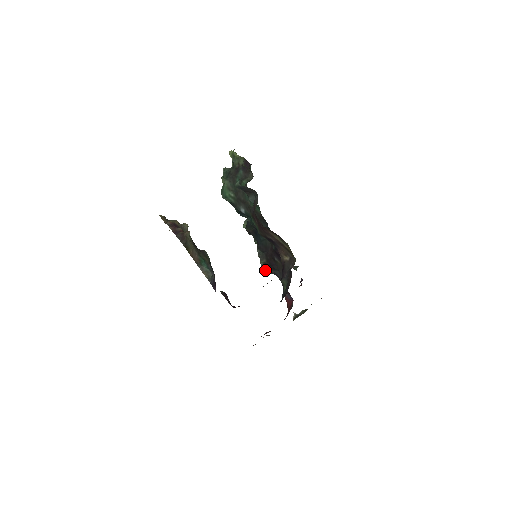
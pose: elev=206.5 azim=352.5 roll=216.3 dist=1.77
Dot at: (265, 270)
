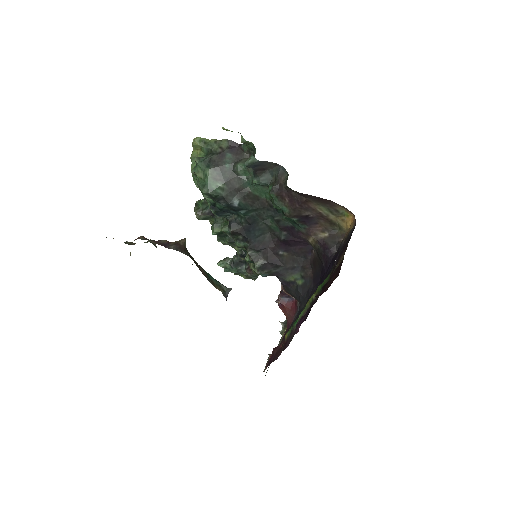
Dot at: (262, 273)
